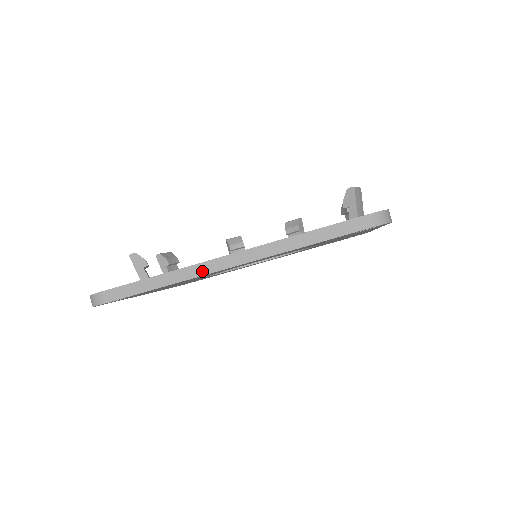
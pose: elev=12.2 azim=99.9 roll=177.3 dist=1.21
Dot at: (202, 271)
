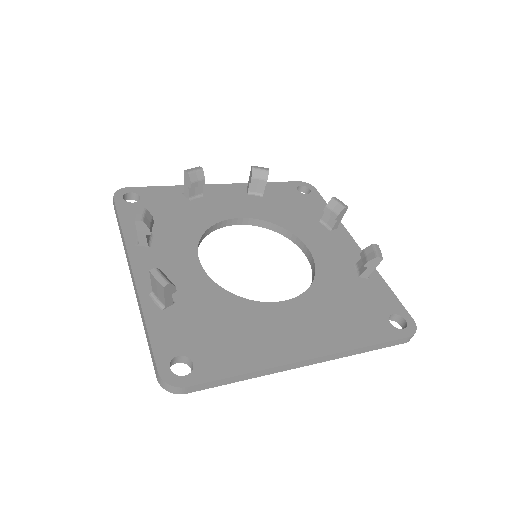
Dot at: (286, 369)
